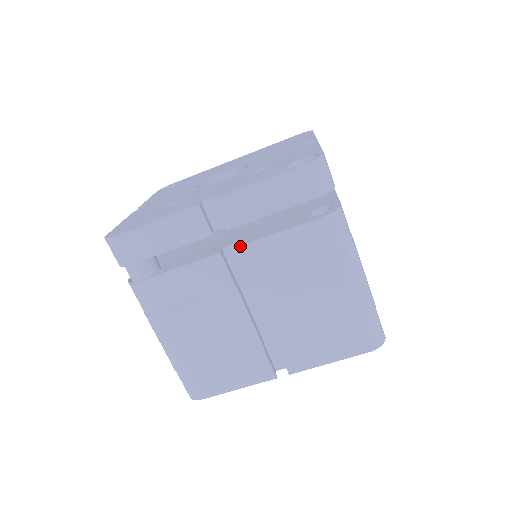
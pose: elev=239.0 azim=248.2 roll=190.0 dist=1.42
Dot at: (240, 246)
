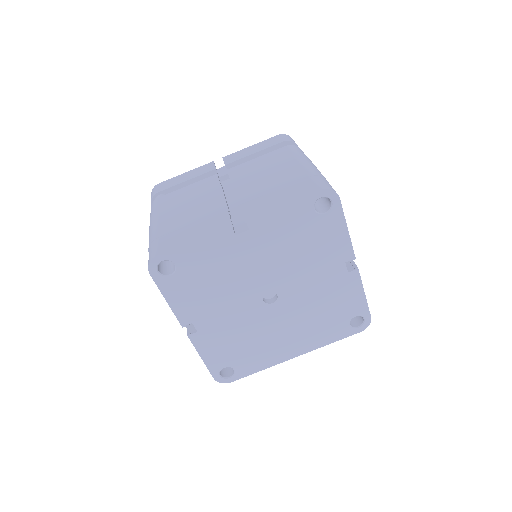
Dot at: (231, 168)
